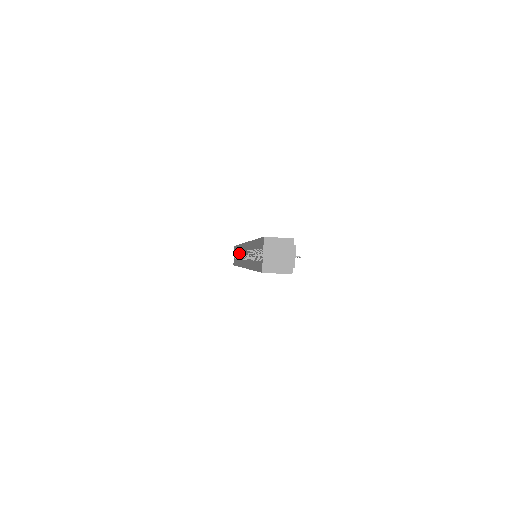
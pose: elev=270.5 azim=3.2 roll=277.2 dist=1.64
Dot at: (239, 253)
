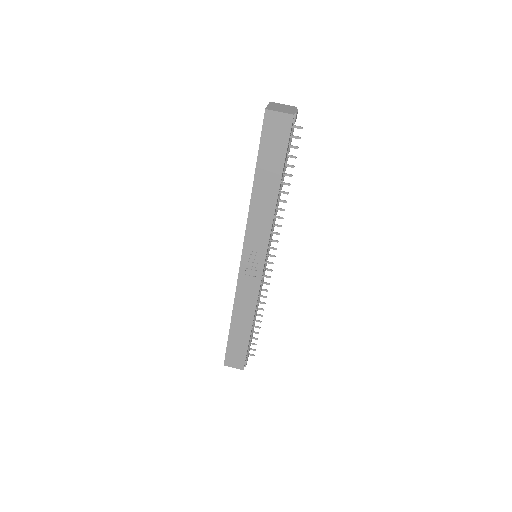
Dot at: occluded
